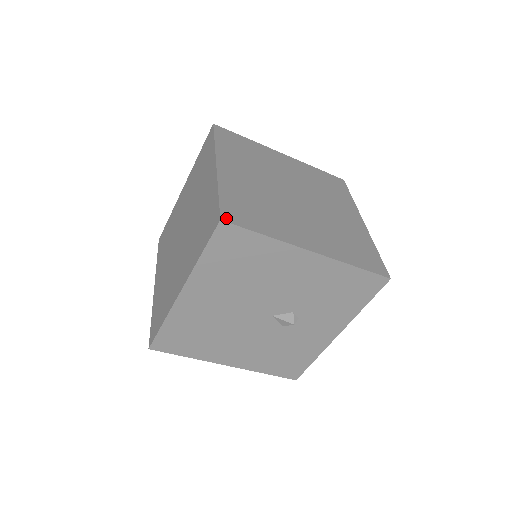
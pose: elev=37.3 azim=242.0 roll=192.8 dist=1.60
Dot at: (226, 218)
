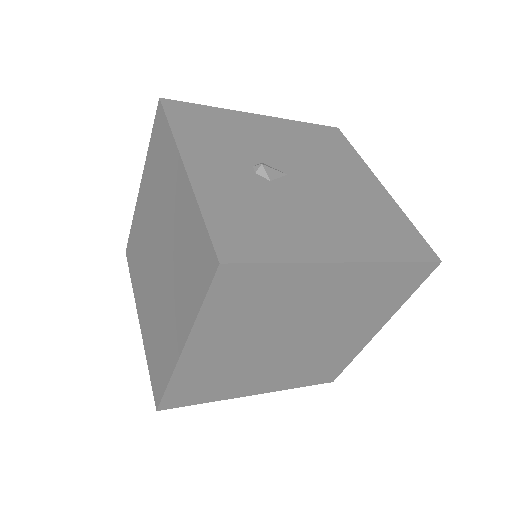
Dot at: (164, 407)
